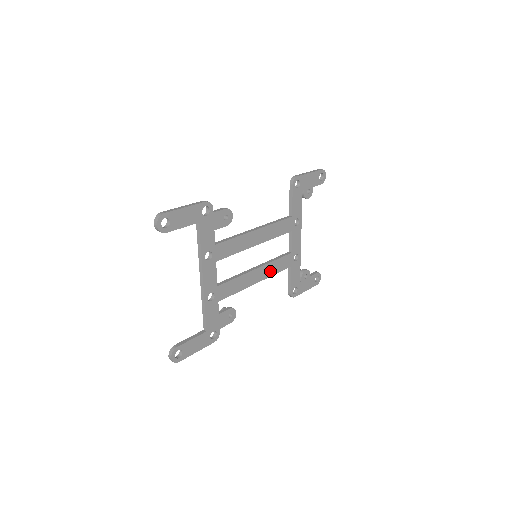
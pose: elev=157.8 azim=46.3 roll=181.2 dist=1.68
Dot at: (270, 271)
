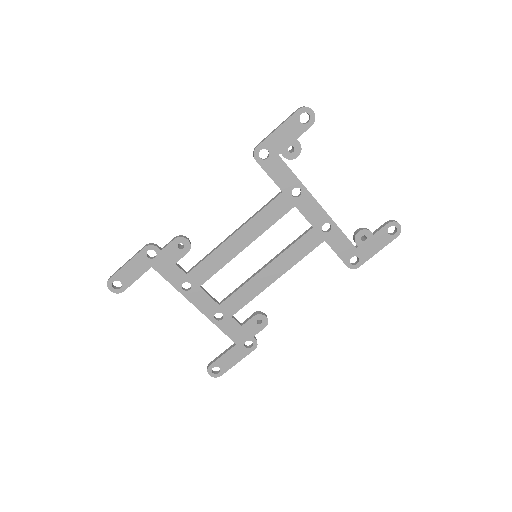
Dot at: (289, 261)
